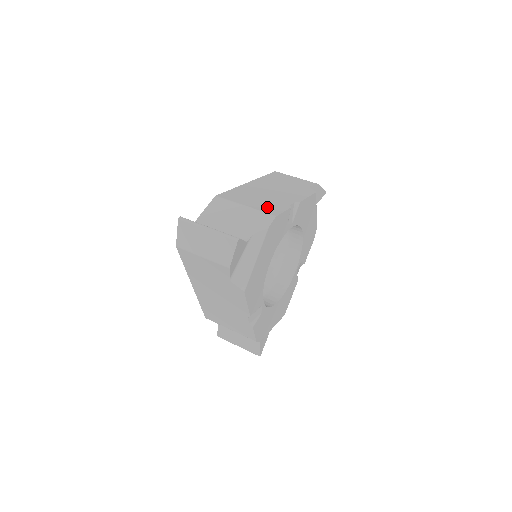
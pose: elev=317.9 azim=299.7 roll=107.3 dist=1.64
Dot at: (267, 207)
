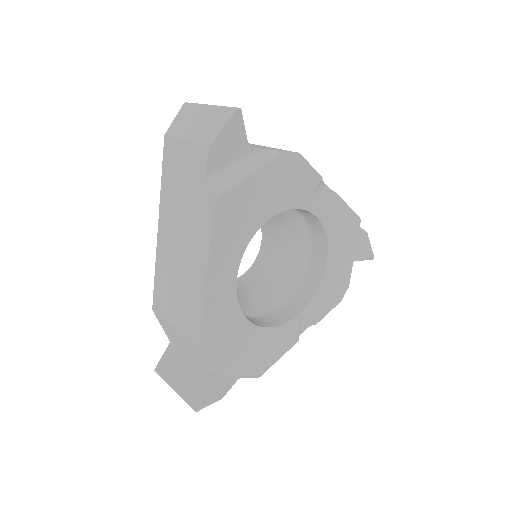
Dot at: occluded
